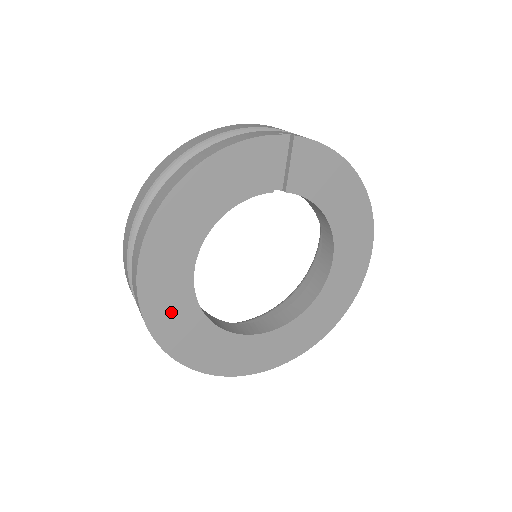
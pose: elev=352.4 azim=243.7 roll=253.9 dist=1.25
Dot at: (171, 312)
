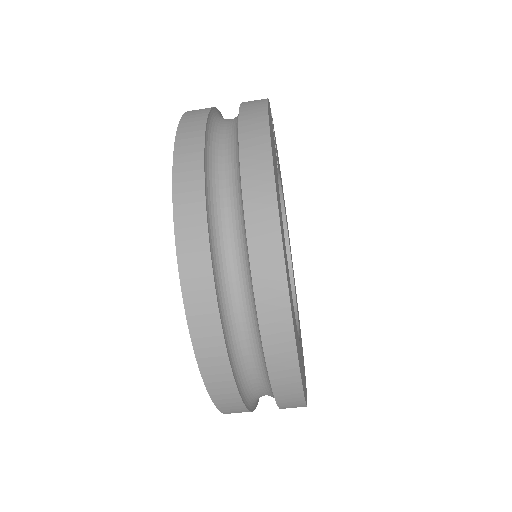
Dot at: (292, 306)
